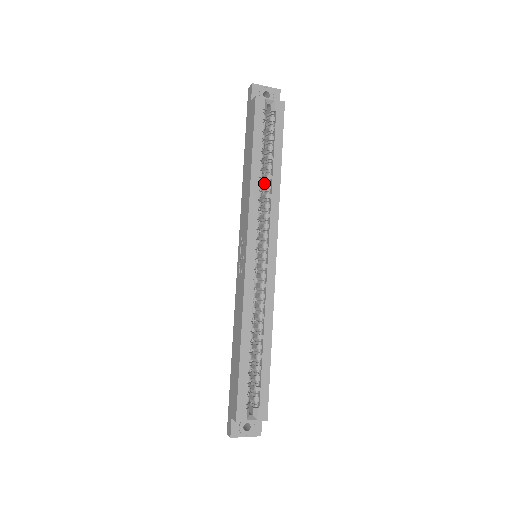
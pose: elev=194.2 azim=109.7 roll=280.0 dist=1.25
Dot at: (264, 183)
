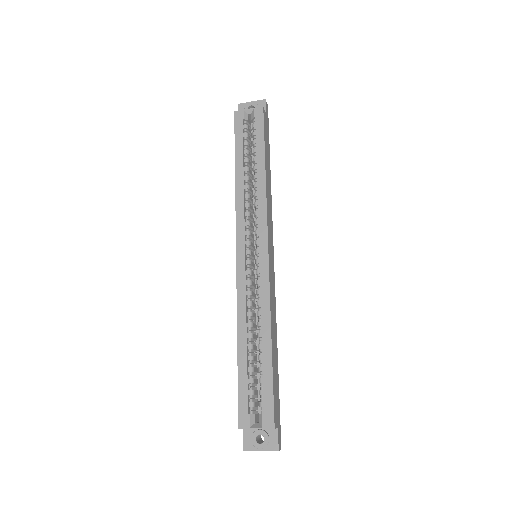
Dot at: occluded
